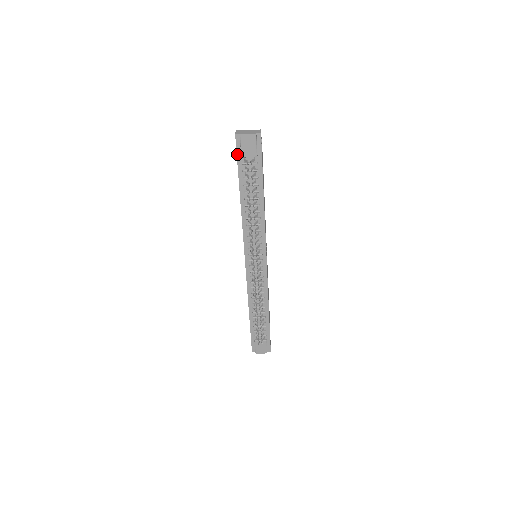
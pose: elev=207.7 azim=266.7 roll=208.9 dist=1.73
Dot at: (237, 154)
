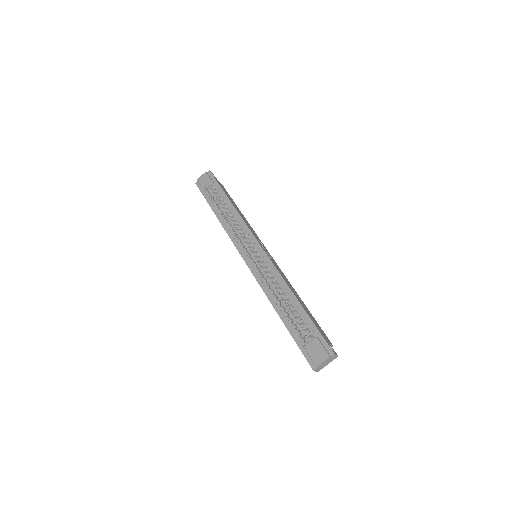
Dot at: (201, 192)
